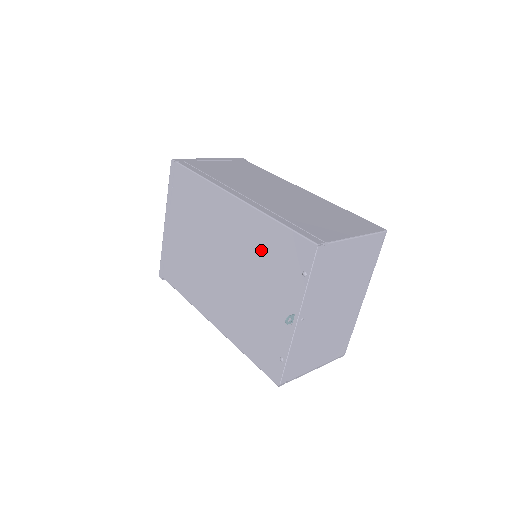
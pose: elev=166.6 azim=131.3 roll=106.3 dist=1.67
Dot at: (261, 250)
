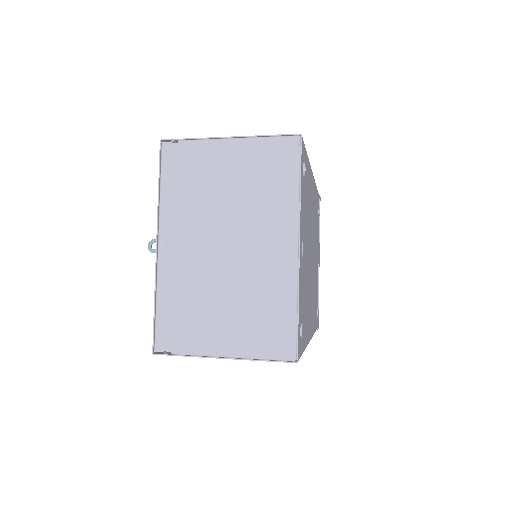
Dot at: occluded
